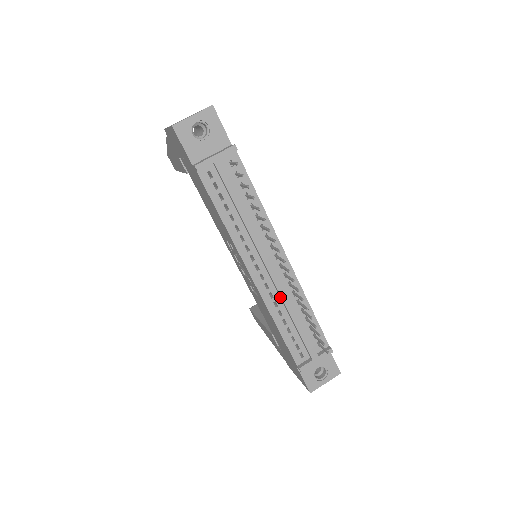
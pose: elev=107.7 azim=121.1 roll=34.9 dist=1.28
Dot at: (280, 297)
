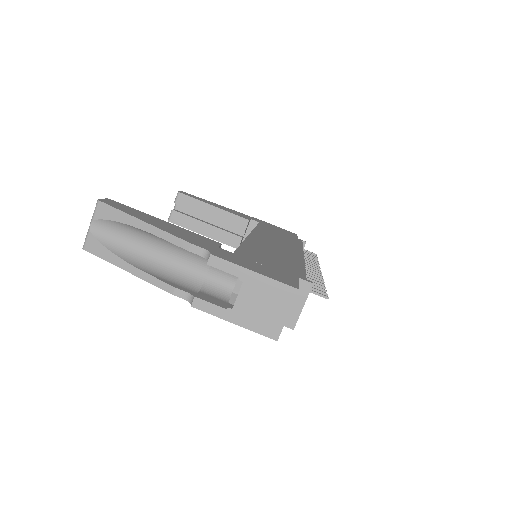
Dot at: occluded
